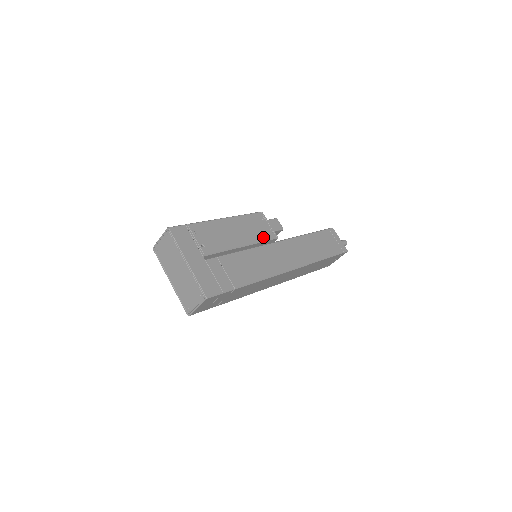
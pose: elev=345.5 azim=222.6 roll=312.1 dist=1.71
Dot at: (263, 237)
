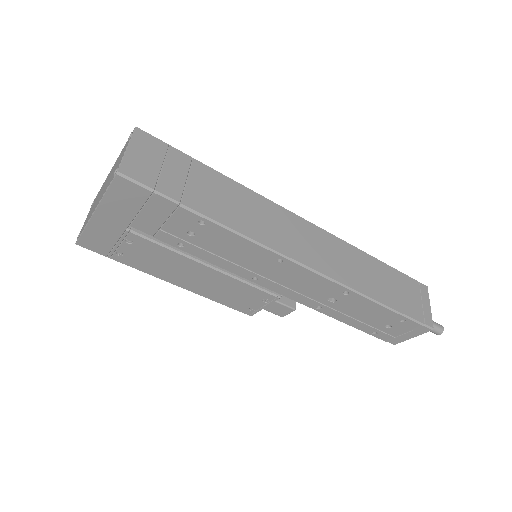
Dot at: occluded
